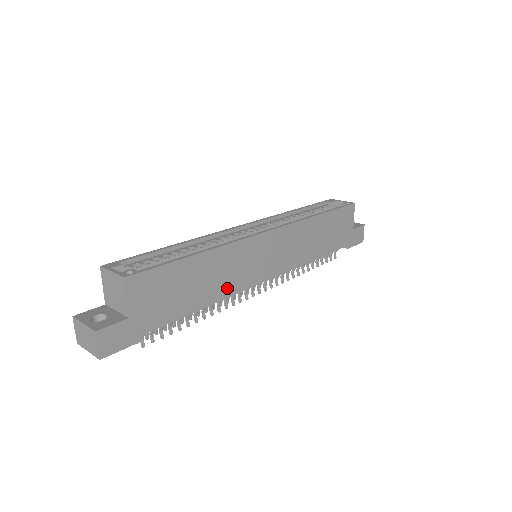
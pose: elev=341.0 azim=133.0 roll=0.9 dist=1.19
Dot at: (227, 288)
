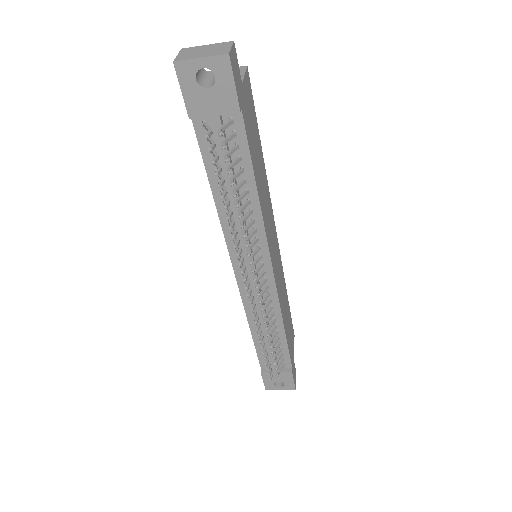
Dot at: (264, 212)
